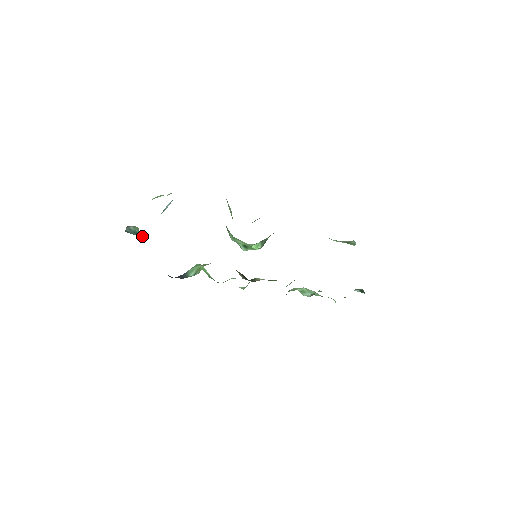
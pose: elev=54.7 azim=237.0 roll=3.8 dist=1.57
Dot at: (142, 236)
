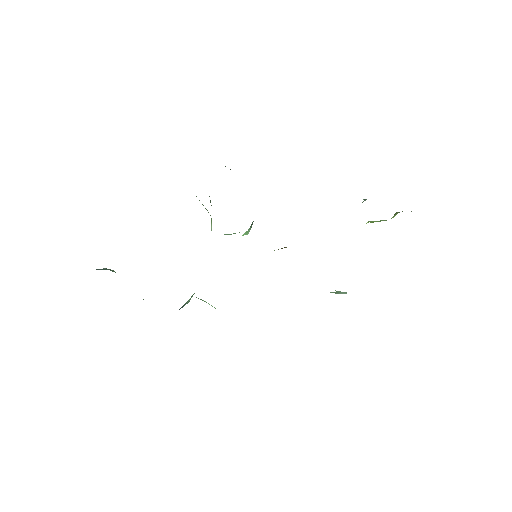
Dot at: occluded
